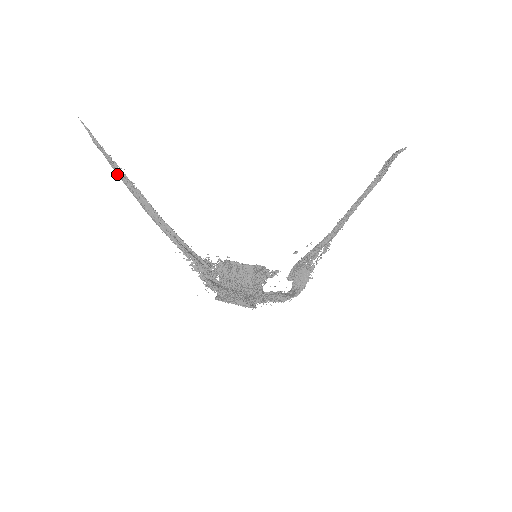
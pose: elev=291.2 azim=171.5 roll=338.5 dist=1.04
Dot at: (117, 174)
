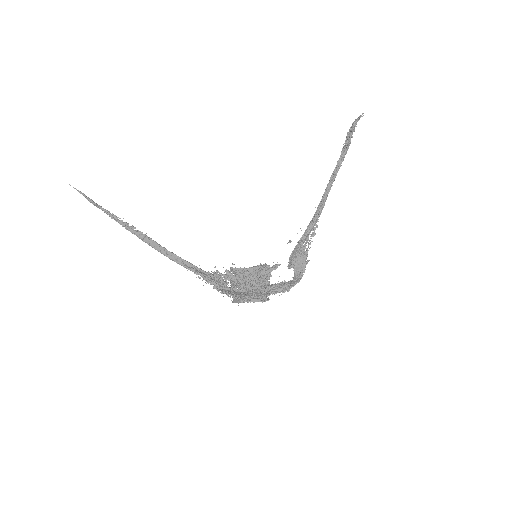
Dot at: occluded
